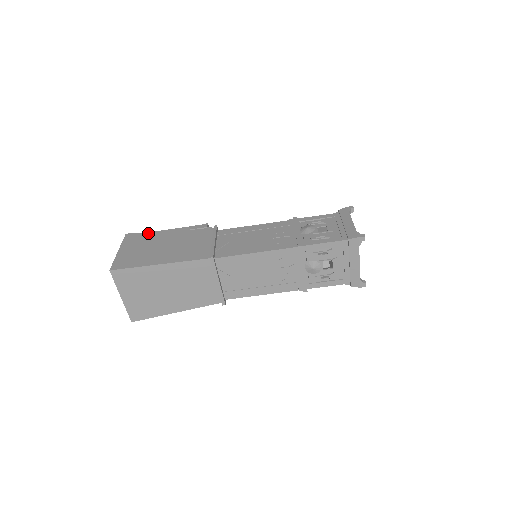
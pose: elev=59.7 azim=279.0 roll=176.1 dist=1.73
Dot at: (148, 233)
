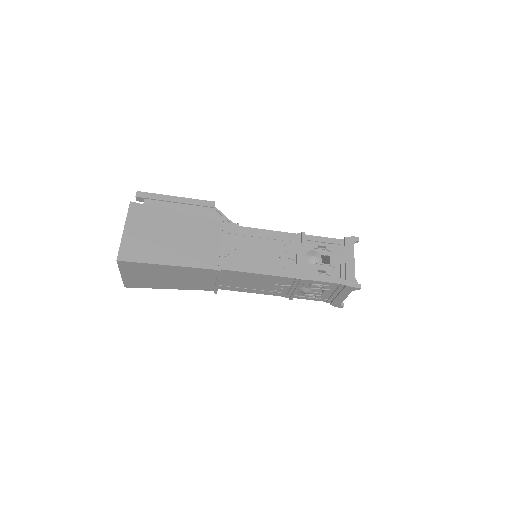
Dot at: (155, 208)
